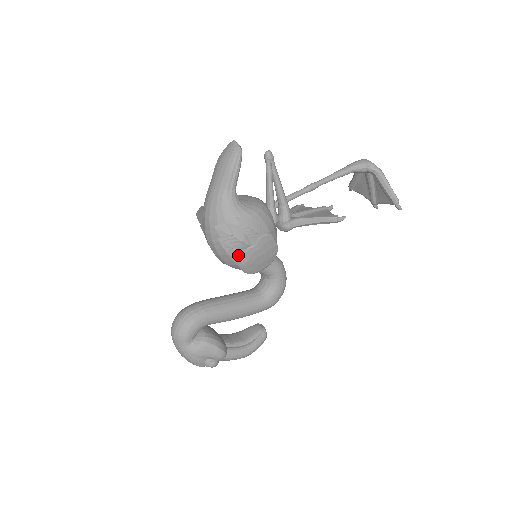
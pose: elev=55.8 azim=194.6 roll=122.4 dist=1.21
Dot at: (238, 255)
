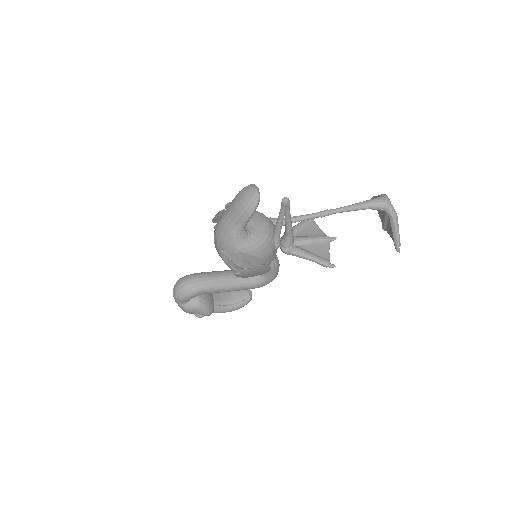
Dot at: (235, 269)
